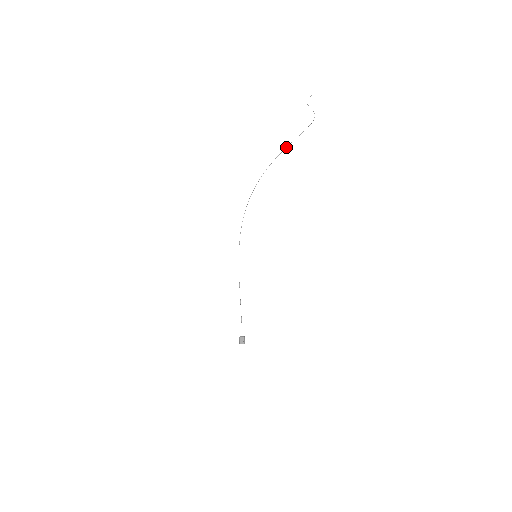
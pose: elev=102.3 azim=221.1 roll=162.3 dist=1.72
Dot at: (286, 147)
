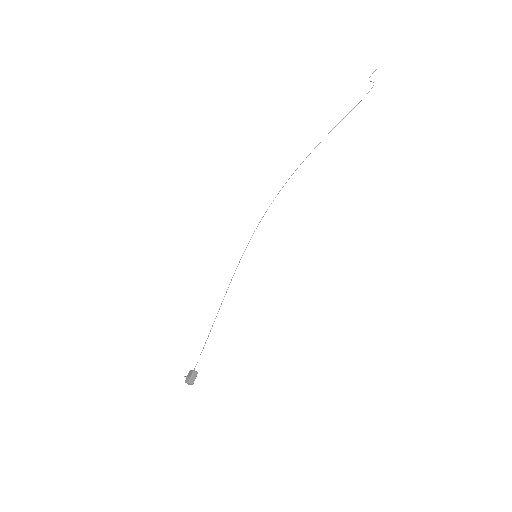
Dot at: occluded
